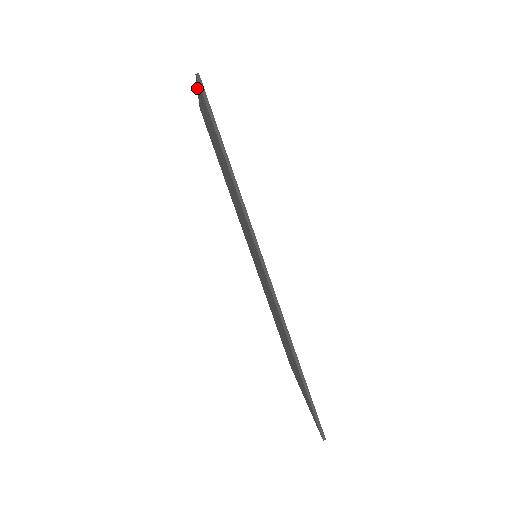
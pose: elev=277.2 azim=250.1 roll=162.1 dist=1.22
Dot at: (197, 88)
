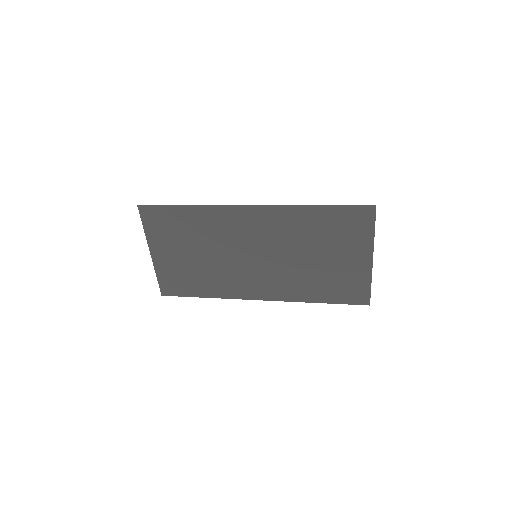
Dot at: (146, 235)
